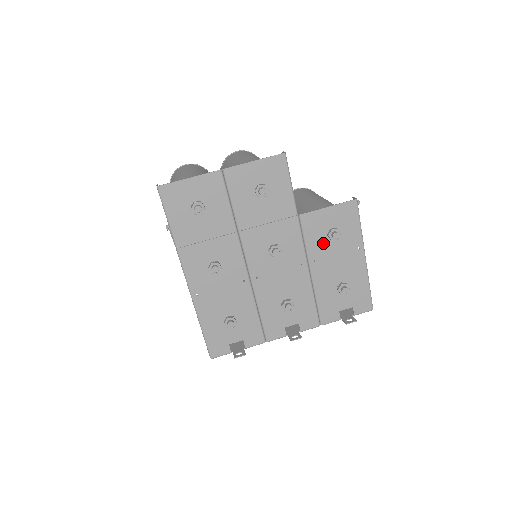
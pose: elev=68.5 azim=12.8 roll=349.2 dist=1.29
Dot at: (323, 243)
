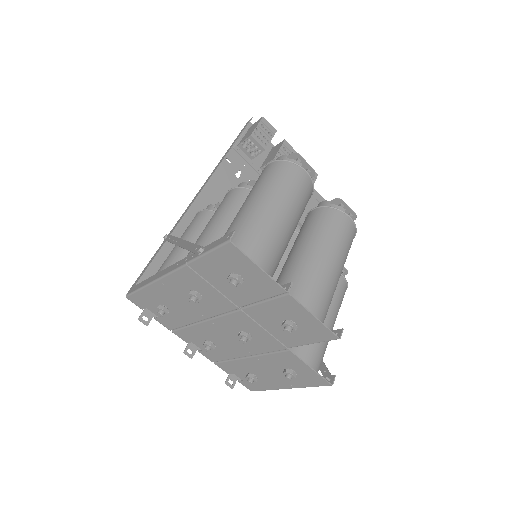
Dot at: (278, 365)
